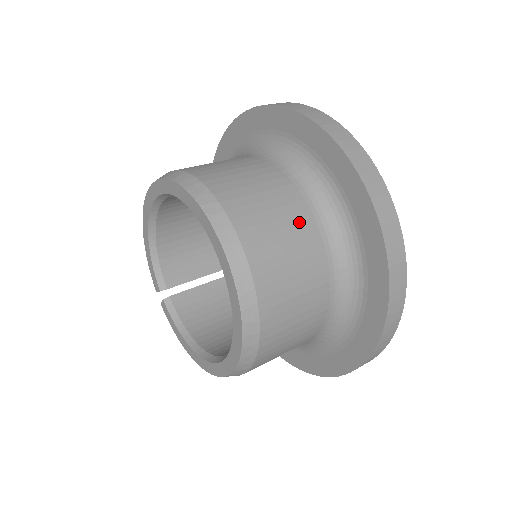
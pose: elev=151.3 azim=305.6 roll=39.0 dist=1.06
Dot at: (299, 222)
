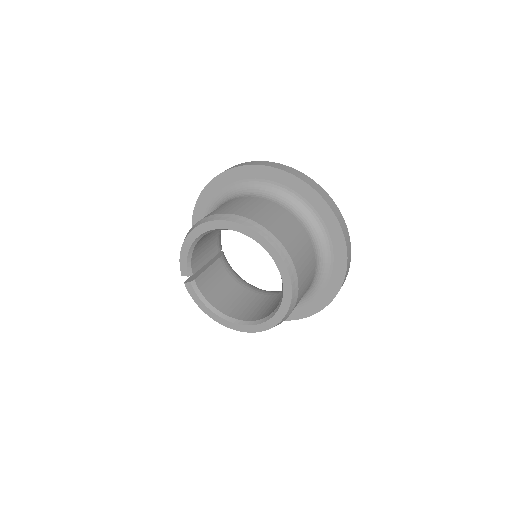
Dot at: (310, 253)
